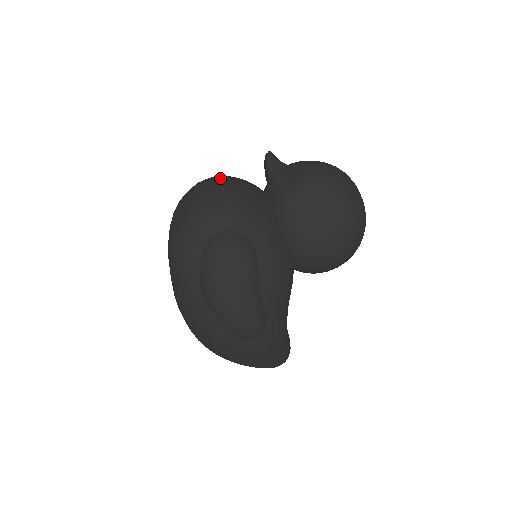
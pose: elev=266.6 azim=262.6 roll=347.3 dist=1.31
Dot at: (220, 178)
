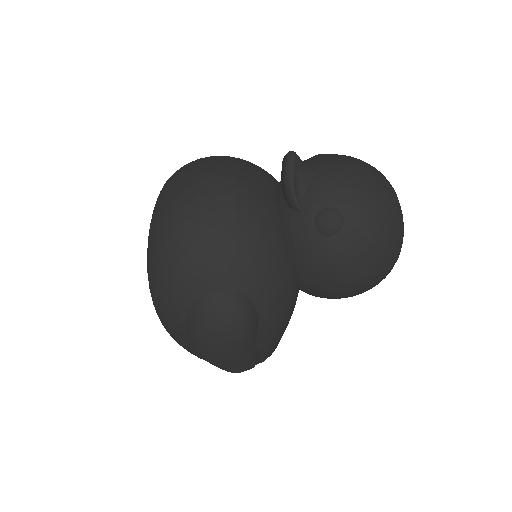
Dot at: (218, 189)
